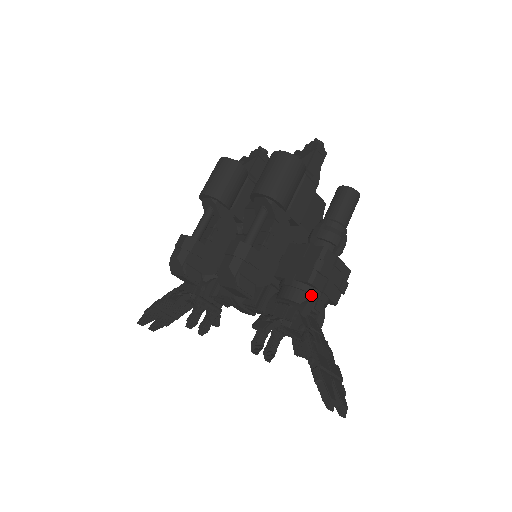
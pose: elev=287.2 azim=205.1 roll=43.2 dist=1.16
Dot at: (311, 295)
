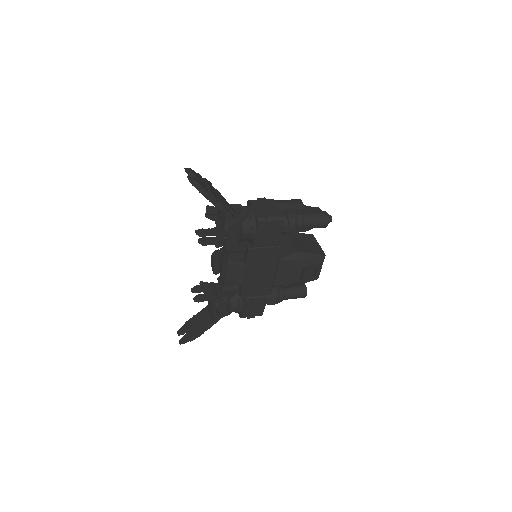
Dot at: occluded
